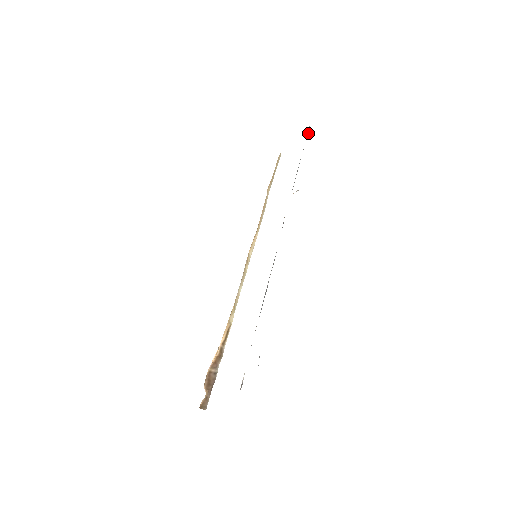
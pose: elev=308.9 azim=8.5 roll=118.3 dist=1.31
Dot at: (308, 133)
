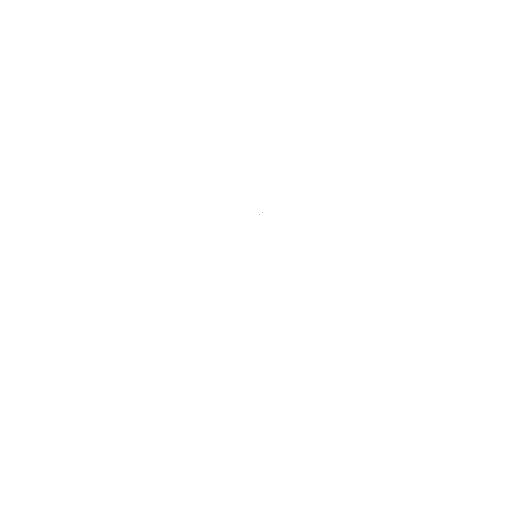
Dot at: occluded
